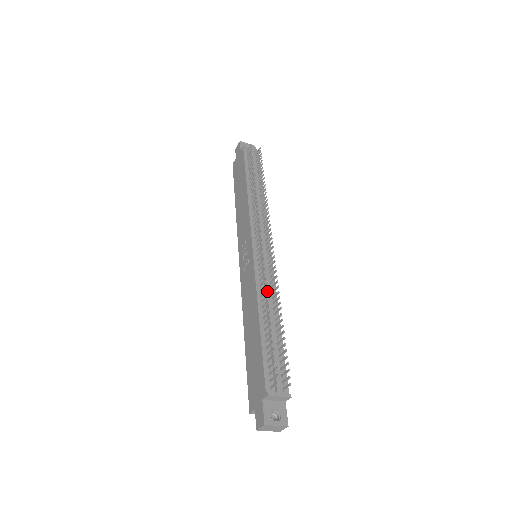
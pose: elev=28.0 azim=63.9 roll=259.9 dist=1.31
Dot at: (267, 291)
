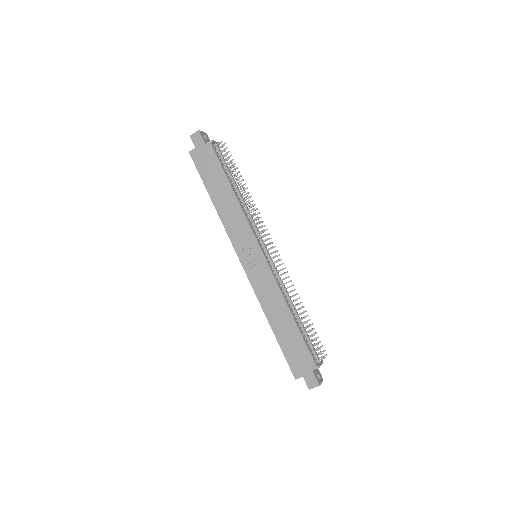
Dot at: (286, 290)
